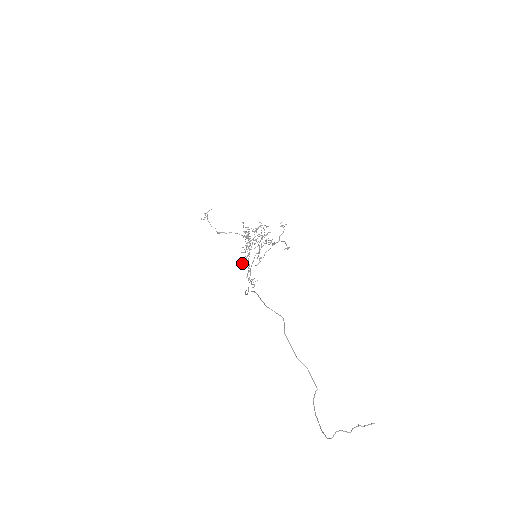
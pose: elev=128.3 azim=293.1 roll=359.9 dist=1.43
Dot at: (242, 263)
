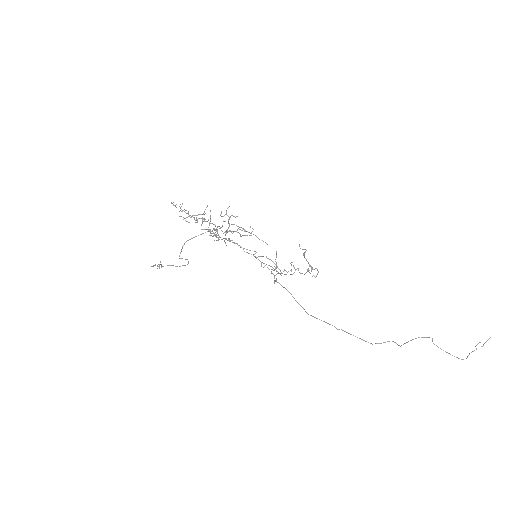
Dot at: (211, 235)
